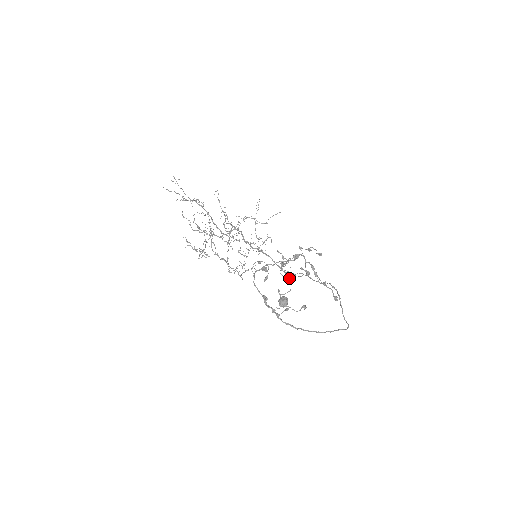
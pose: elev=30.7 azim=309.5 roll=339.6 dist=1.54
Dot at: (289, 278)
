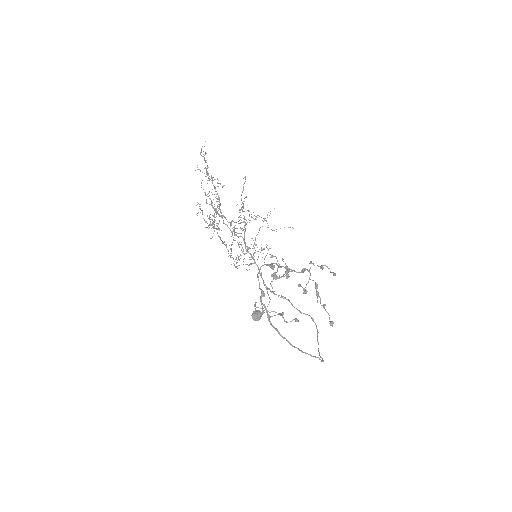
Dot at: occluded
